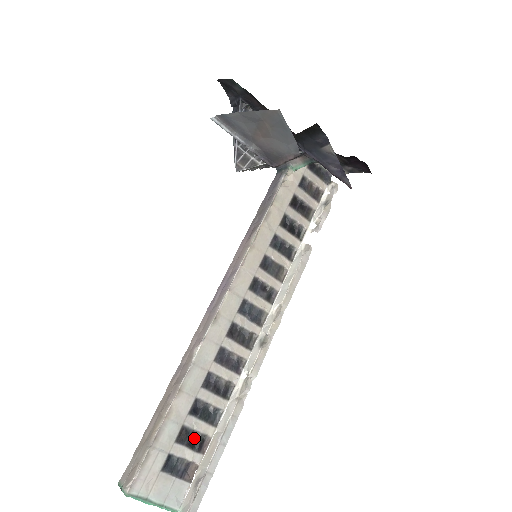
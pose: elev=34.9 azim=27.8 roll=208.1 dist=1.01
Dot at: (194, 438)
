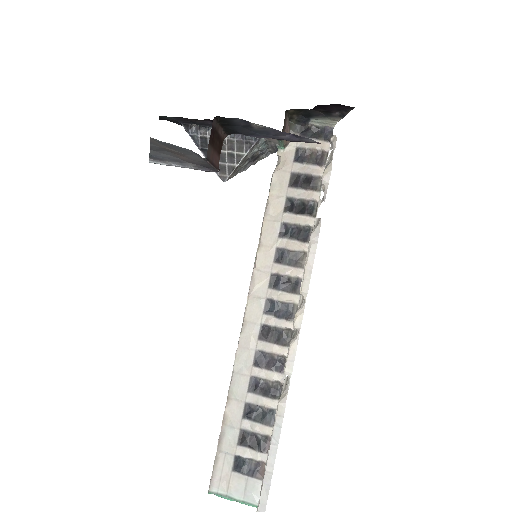
Dot at: (256, 439)
